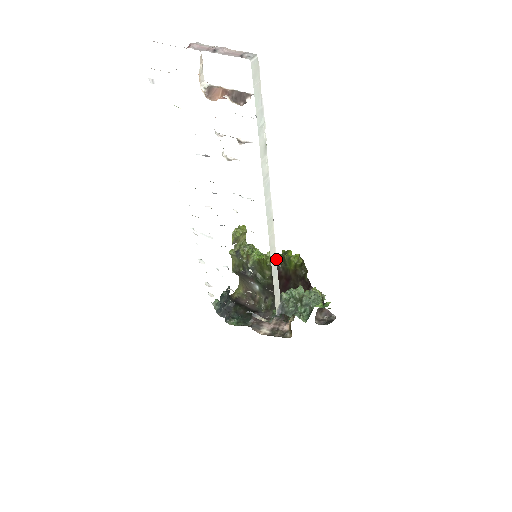
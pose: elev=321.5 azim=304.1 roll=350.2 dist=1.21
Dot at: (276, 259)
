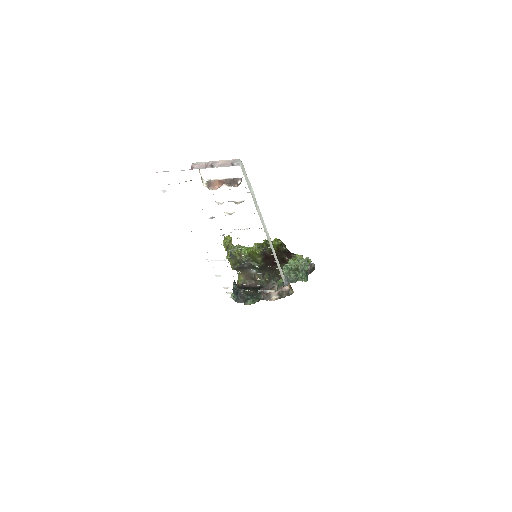
Dot at: (275, 254)
